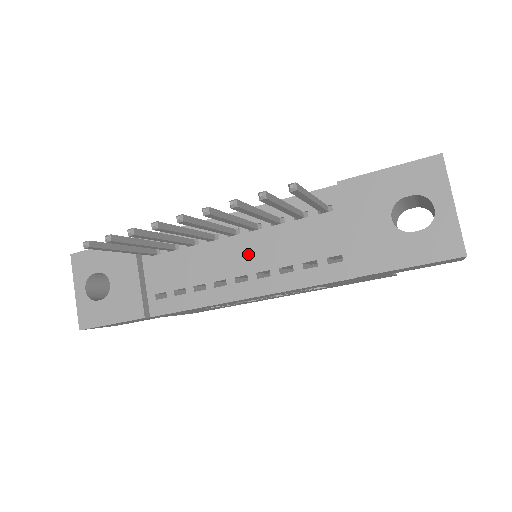
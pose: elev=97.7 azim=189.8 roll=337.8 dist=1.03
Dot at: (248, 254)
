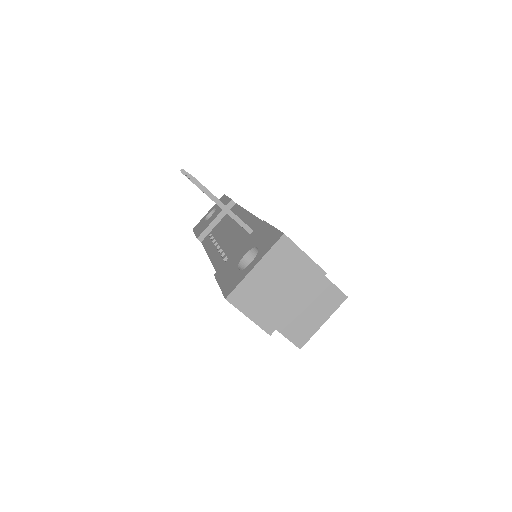
Dot at: (230, 237)
